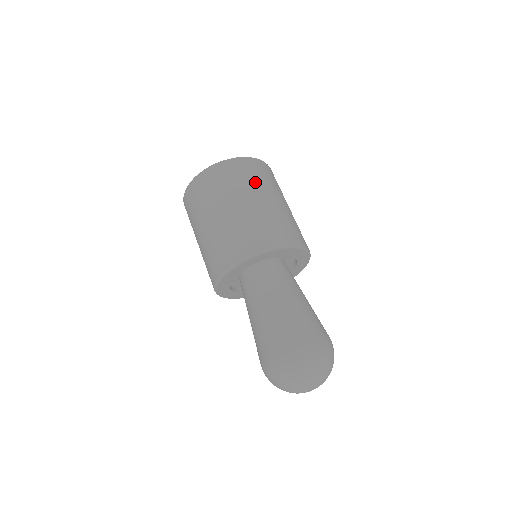
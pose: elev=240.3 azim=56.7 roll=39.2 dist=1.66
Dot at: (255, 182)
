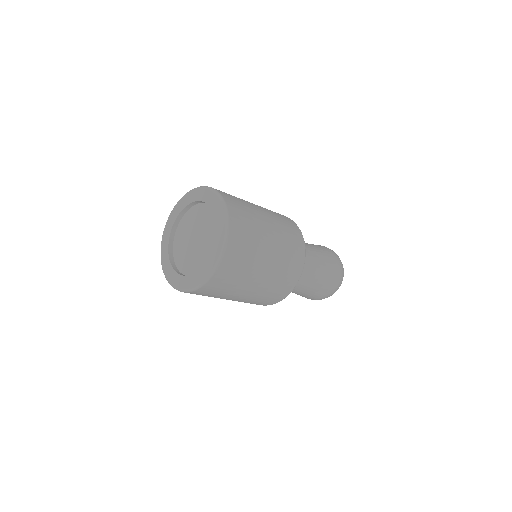
Dot at: (244, 275)
